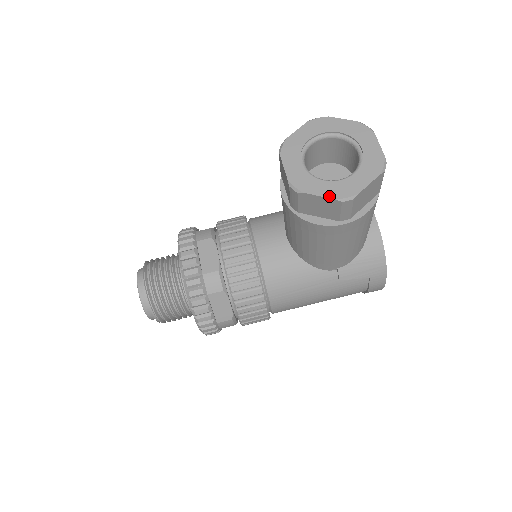
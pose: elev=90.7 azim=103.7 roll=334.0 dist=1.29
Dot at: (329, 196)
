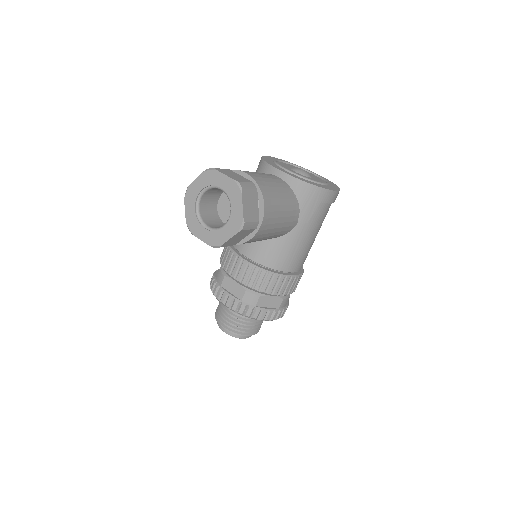
Dot at: (233, 235)
